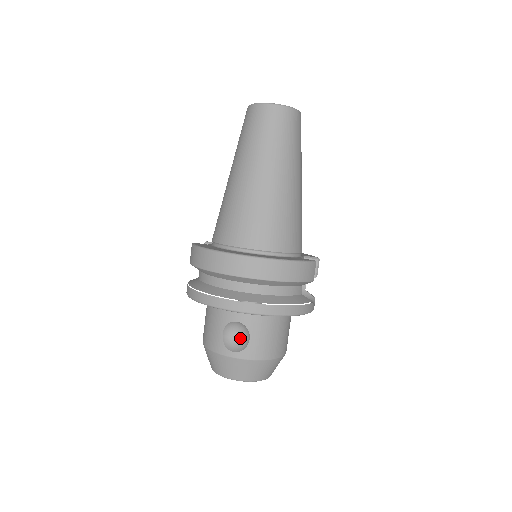
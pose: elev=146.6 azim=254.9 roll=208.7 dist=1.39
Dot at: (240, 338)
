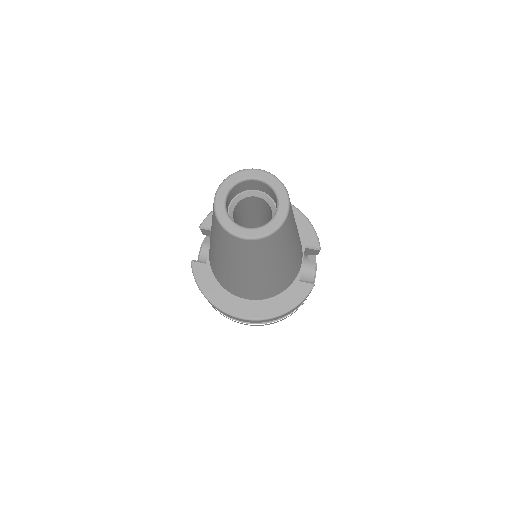
Dot at: occluded
